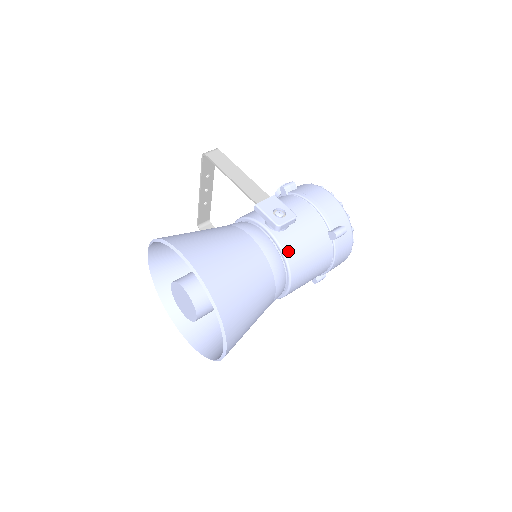
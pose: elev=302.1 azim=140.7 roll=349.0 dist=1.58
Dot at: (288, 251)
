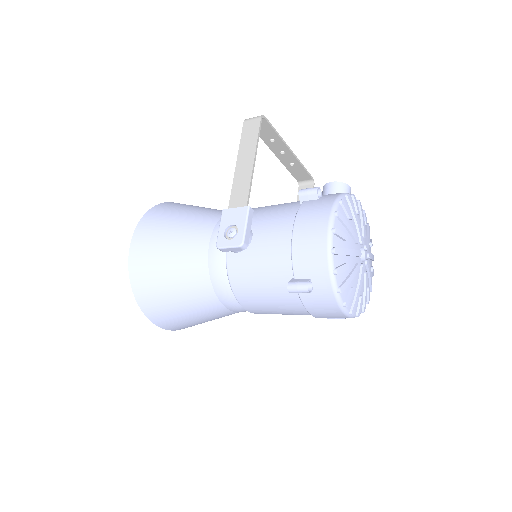
Dot at: (233, 276)
